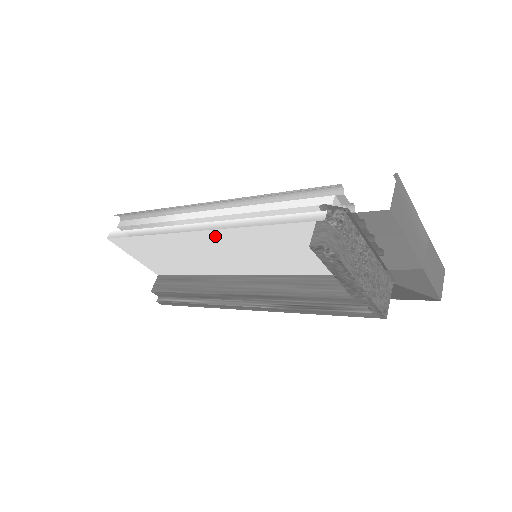
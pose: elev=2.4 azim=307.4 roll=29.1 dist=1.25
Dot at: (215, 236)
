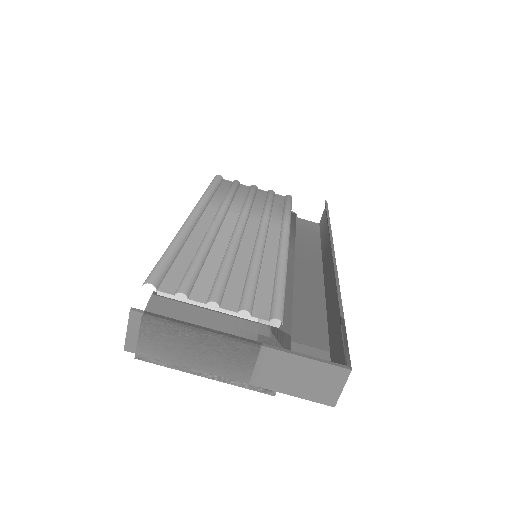
Dot at: occluded
